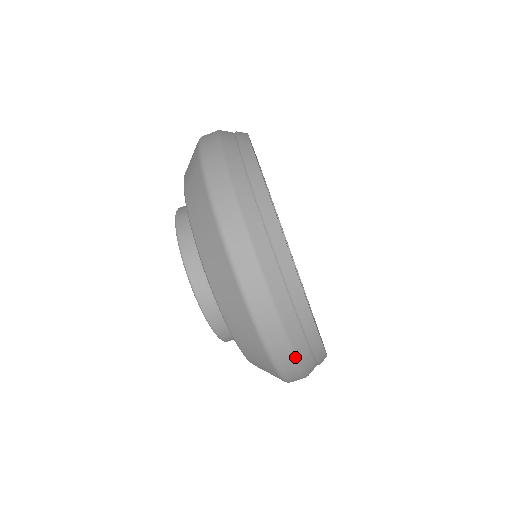
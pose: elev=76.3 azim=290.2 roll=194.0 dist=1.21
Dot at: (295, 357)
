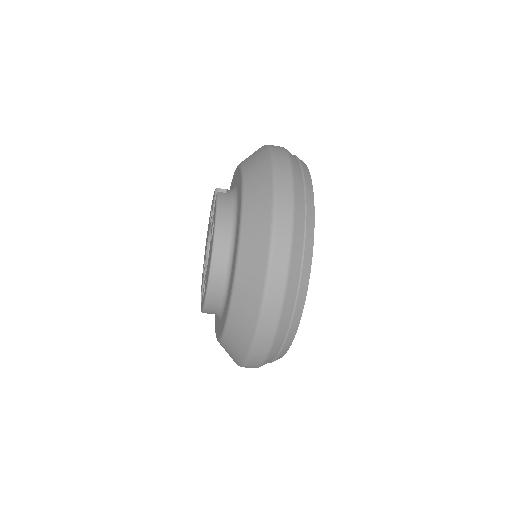
Dot at: (261, 365)
